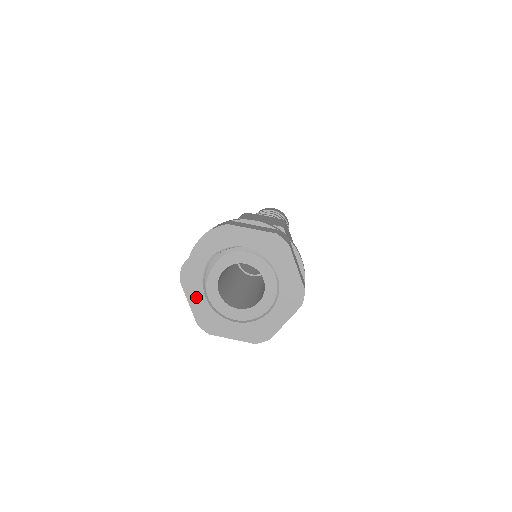
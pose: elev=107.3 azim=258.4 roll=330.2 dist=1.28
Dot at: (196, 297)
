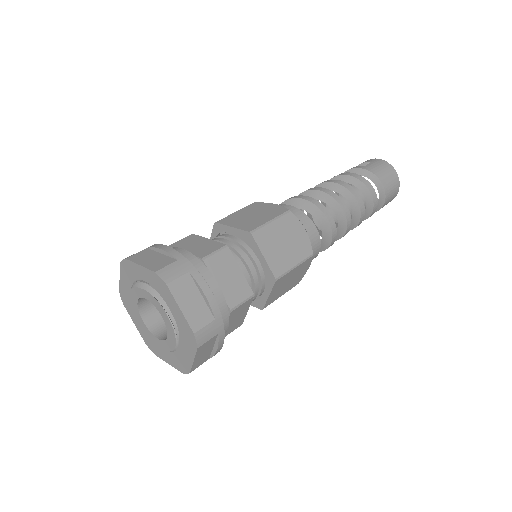
Dot at: (125, 282)
